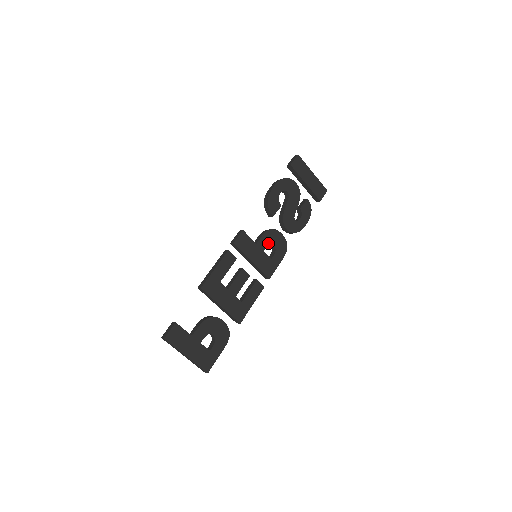
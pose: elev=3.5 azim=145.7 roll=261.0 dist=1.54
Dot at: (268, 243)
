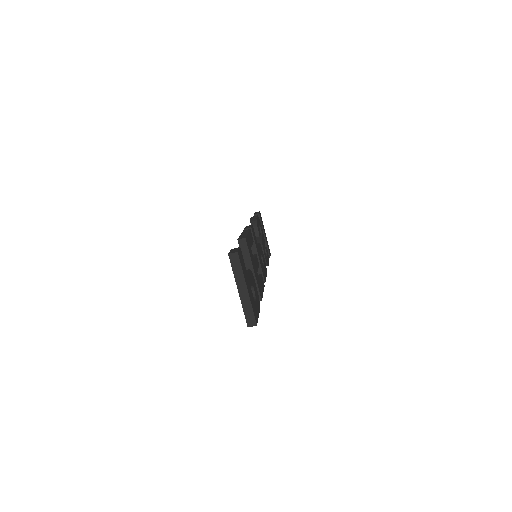
Dot at: (261, 253)
